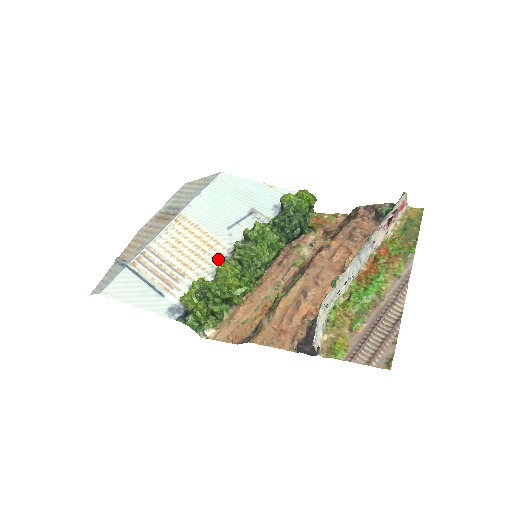
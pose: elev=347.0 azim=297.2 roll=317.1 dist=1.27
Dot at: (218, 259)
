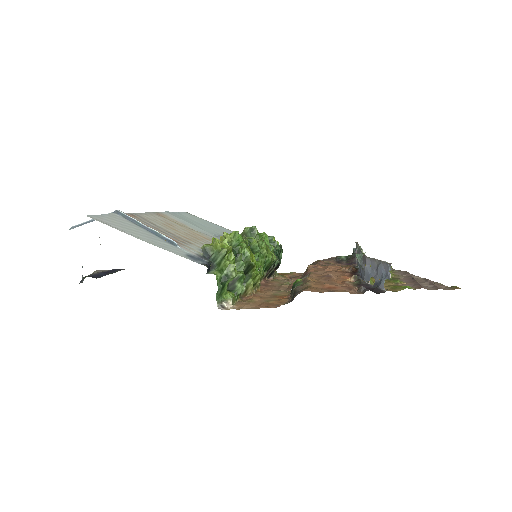
Dot at: occluded
